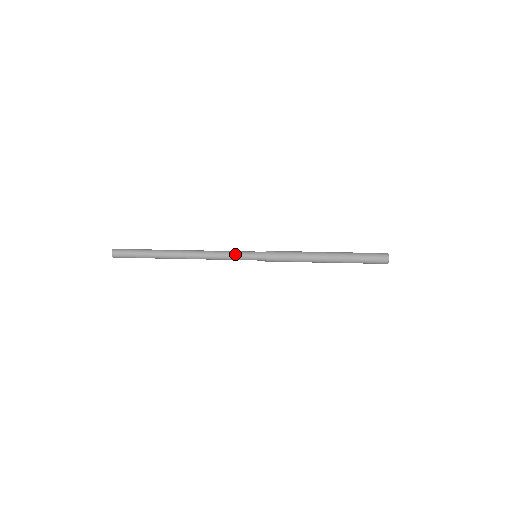
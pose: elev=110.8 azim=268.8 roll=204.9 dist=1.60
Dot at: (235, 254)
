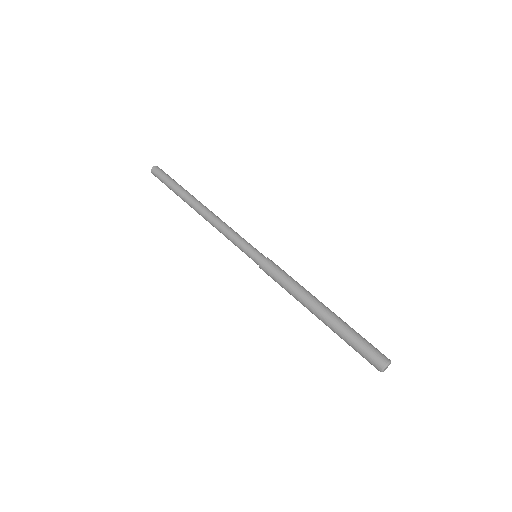
Dot at: (236, 241)
